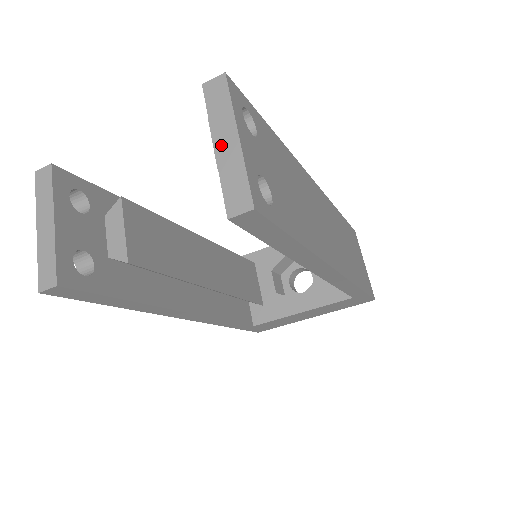
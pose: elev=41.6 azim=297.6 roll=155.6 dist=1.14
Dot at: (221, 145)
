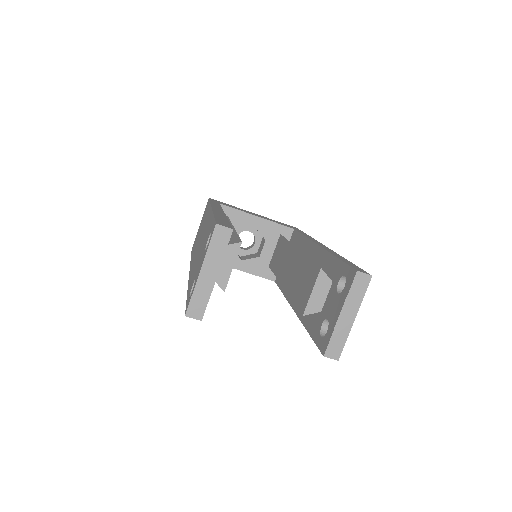
Dot at: (344, 316)
